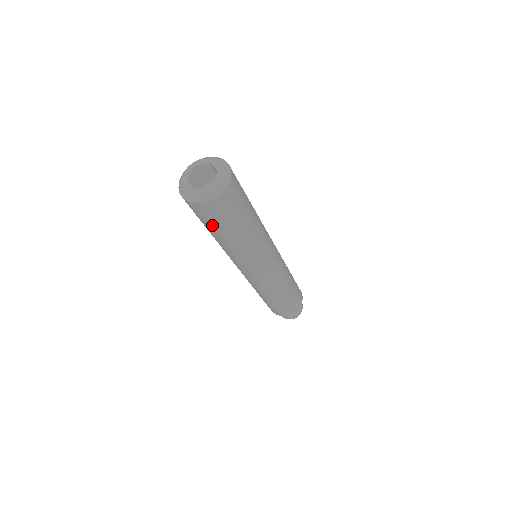
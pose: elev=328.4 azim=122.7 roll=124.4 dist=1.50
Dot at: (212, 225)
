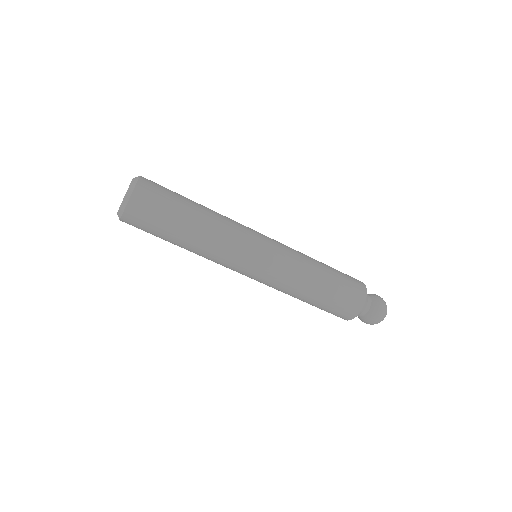
Dot at: (154, 235)
